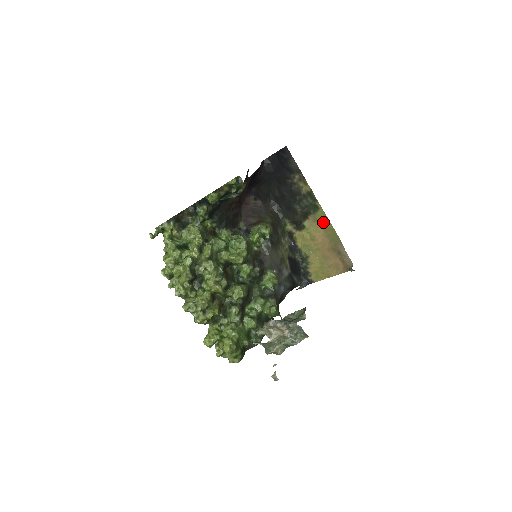
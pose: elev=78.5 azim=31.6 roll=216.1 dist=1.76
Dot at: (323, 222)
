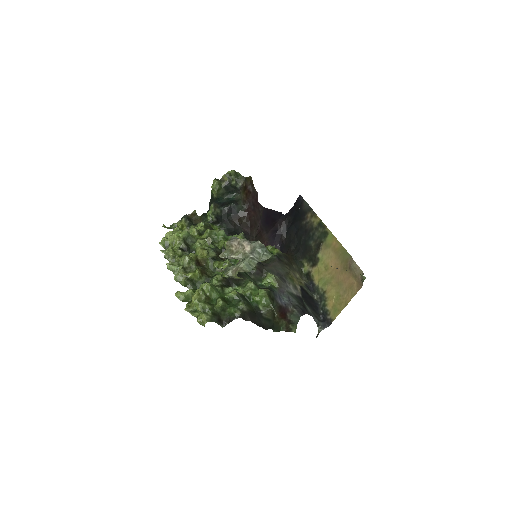
Dot at: (333, 245)
